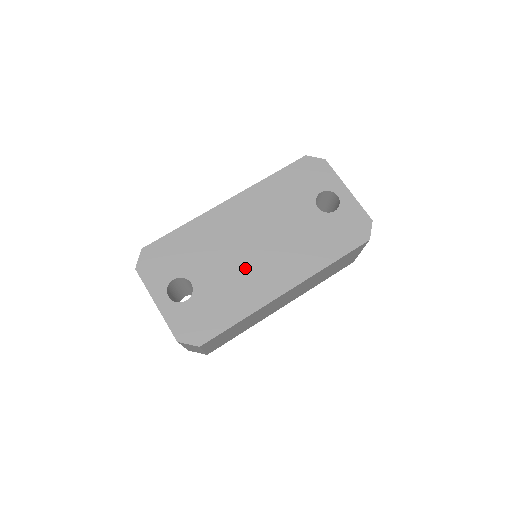
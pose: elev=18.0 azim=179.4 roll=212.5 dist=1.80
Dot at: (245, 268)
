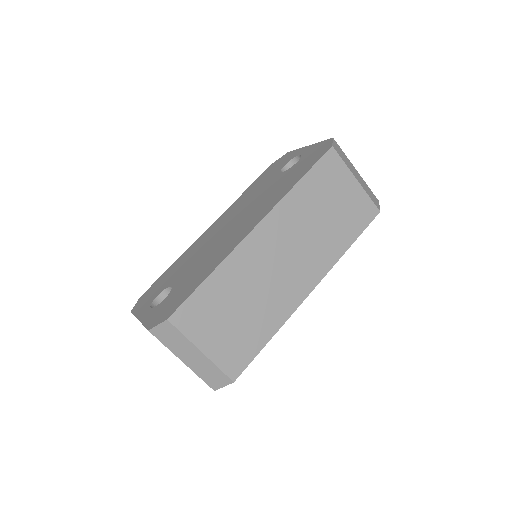
Dot at: (218, 245)
